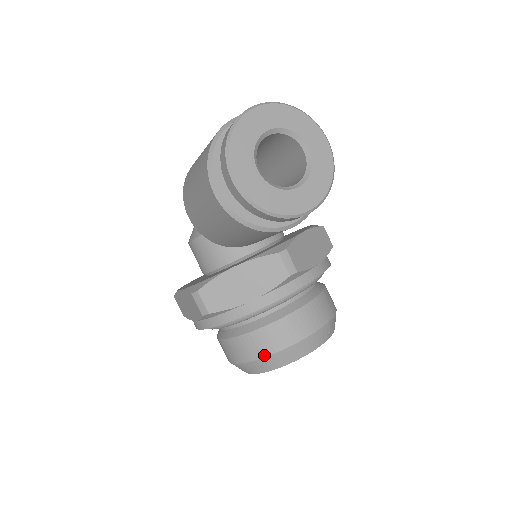
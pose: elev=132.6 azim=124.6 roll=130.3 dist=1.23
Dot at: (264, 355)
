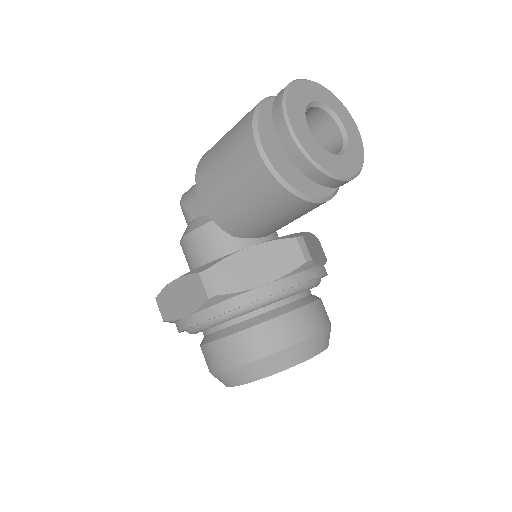
Dot at: (269, 352)
